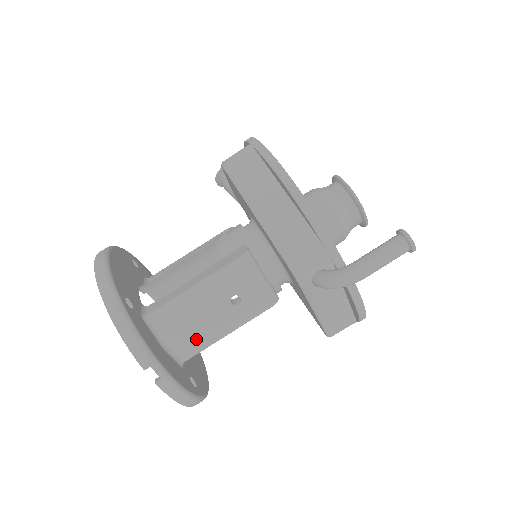
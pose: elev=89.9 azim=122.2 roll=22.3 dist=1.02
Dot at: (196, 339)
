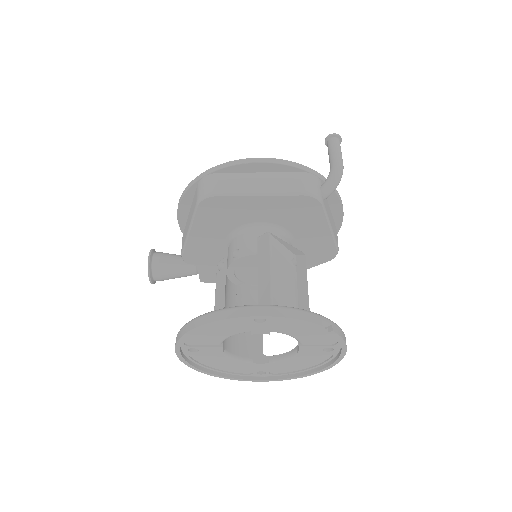
Dot at: (303, 308)
